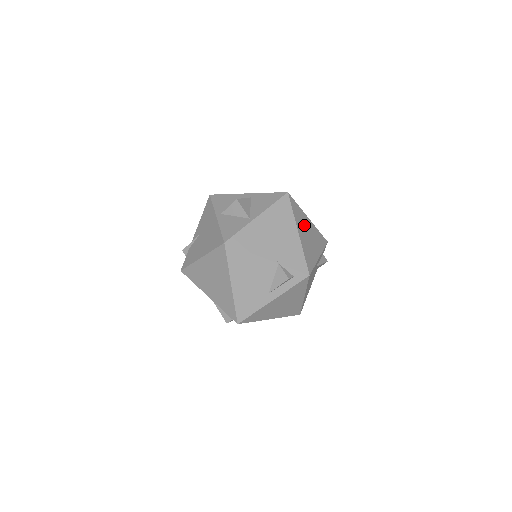
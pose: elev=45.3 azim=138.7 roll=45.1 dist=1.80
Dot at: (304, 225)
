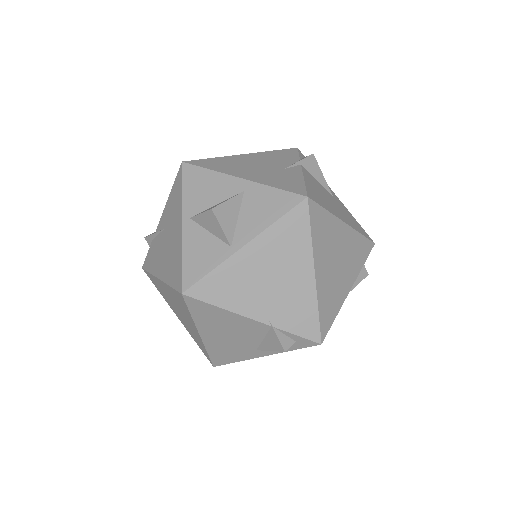
Dot at: (331, 246)
